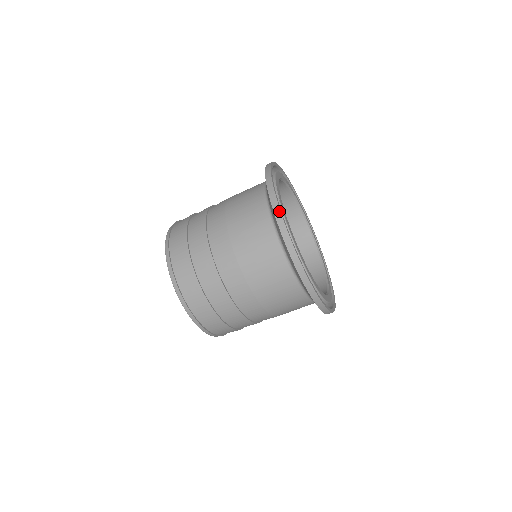
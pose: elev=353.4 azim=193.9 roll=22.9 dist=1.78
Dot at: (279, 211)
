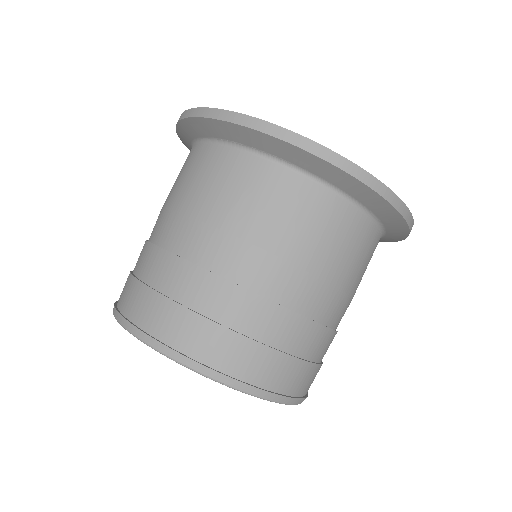
Dot at: (329, 151)
